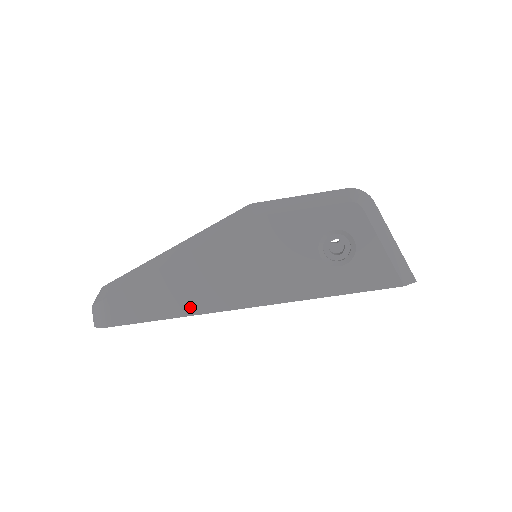
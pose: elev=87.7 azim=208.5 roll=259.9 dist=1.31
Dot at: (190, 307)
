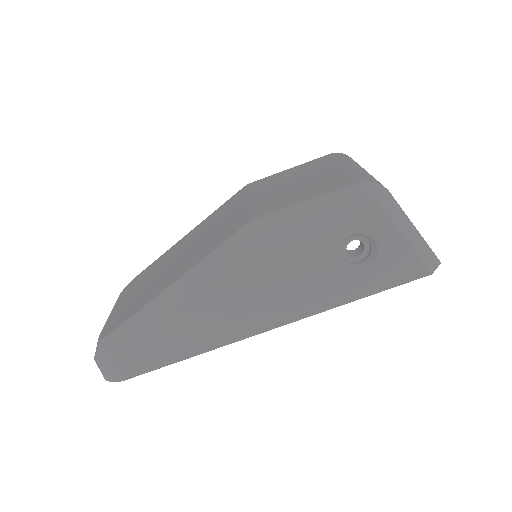
Dot at: (209, 343)
